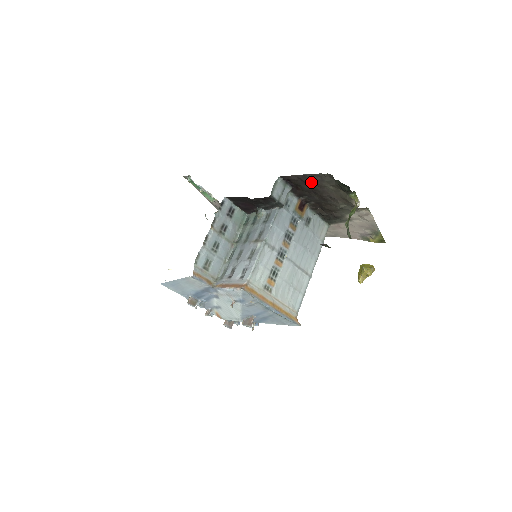
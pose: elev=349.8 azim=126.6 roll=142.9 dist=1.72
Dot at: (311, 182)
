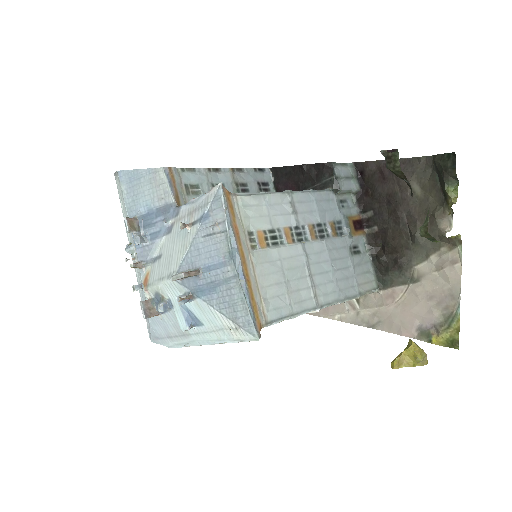
Dot at: (393, 176)
